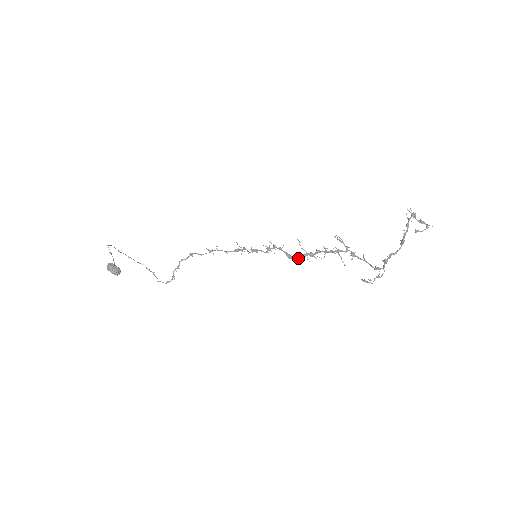
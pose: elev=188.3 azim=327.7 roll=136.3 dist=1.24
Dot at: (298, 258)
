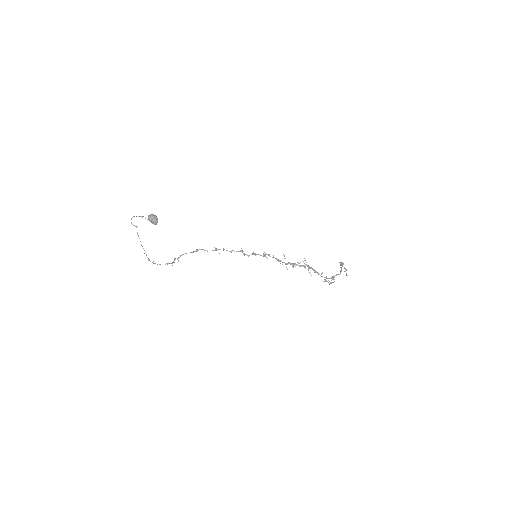
Dot at: (285, 263)
